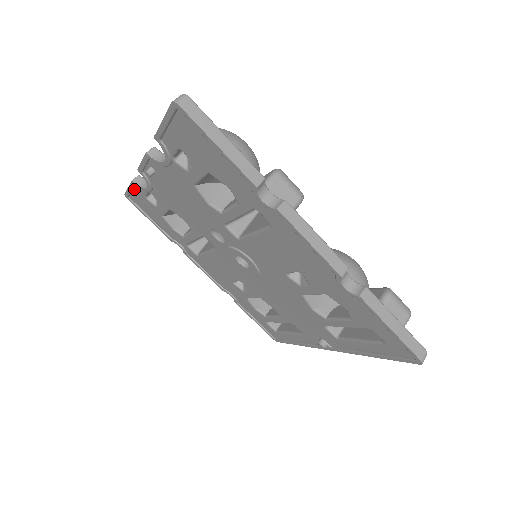
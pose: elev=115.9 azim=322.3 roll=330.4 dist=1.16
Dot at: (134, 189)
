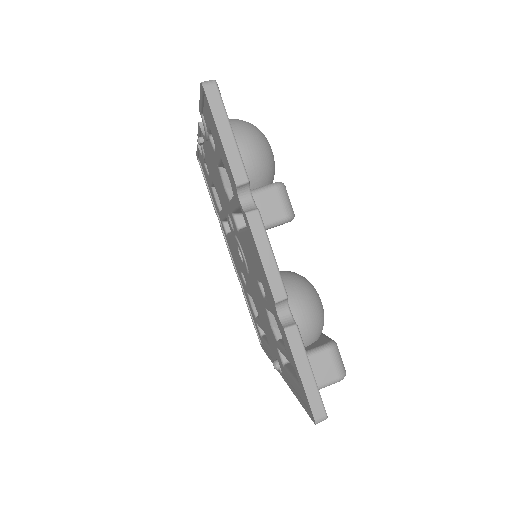
Dot at: occluded
